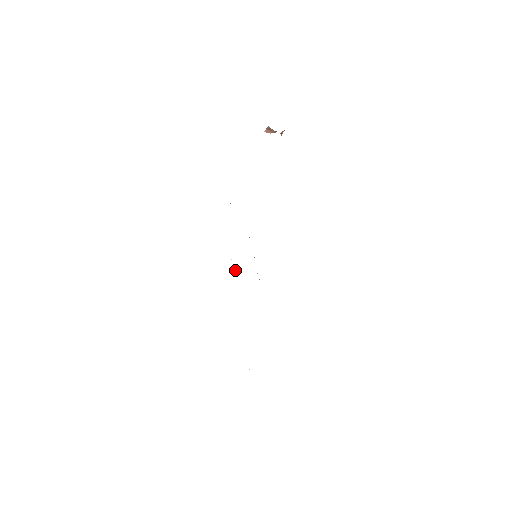
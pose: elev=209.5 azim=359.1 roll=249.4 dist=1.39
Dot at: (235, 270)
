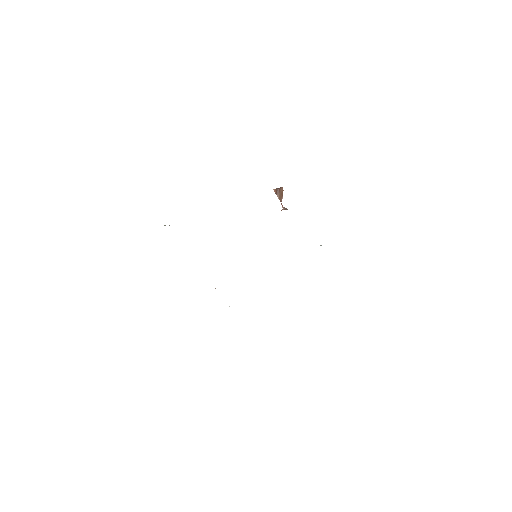
Dot at: occluded
